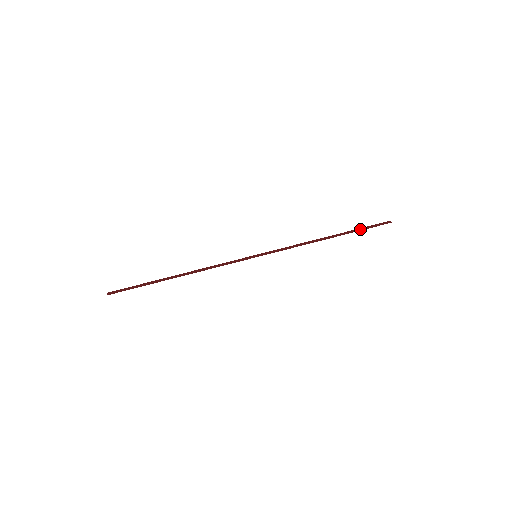
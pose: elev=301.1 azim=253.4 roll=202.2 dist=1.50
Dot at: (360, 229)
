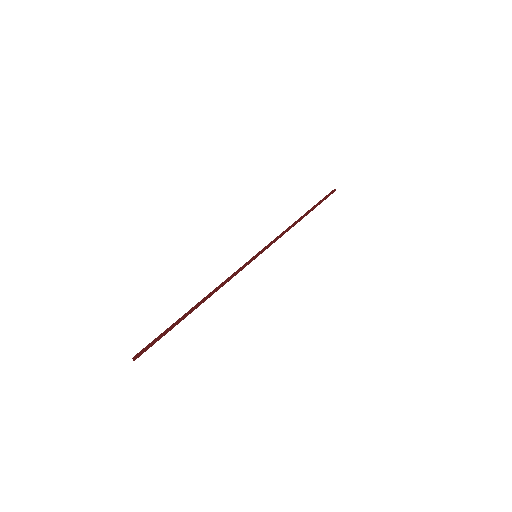
Dot at: (320, 203)
